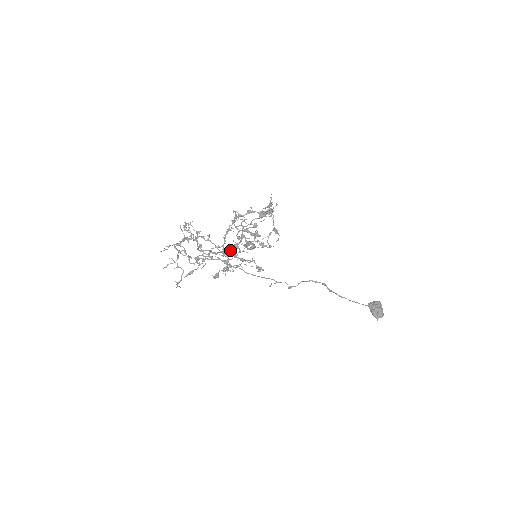
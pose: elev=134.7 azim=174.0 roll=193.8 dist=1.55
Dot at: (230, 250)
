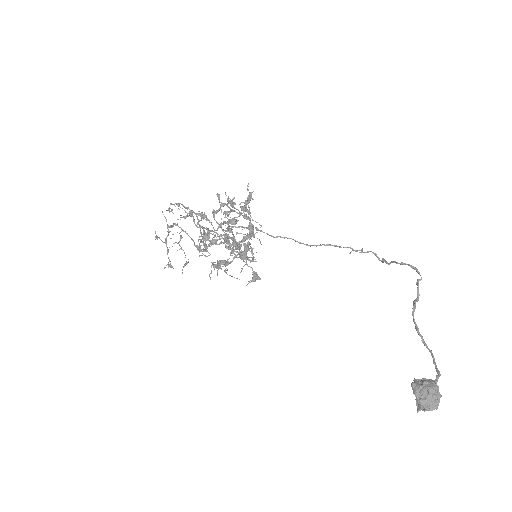
Dot at: (224, 243)
